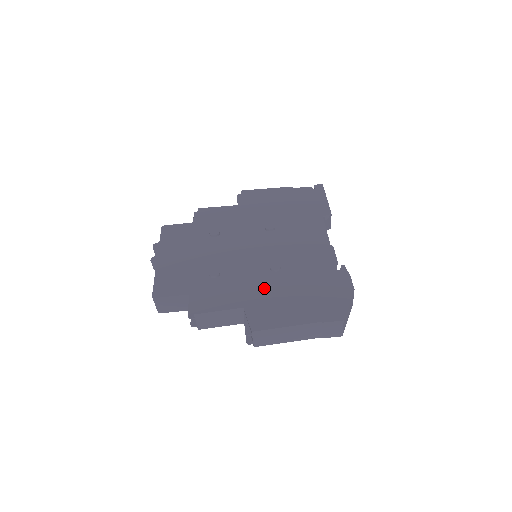
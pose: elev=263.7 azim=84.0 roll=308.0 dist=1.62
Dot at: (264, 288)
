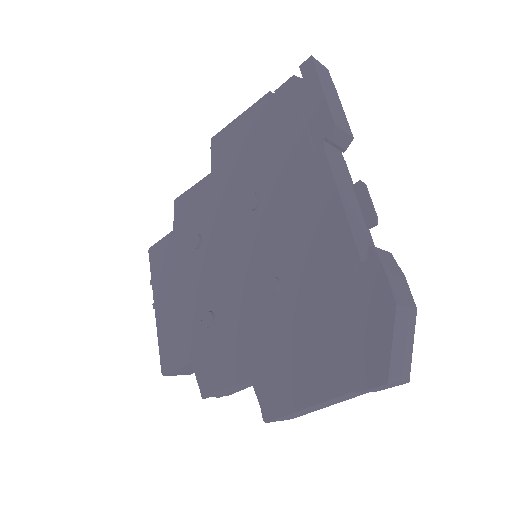
Dot at: (266, 333)
